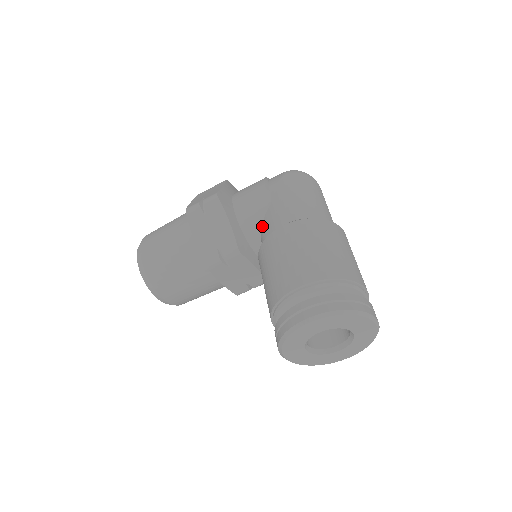
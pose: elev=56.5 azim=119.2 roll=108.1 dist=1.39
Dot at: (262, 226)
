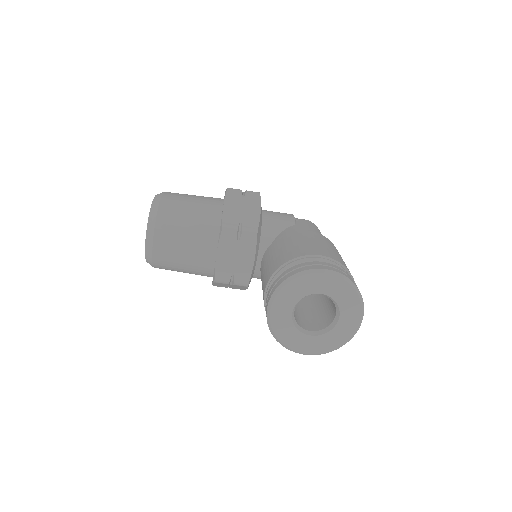
Dot at: (280, 233)
